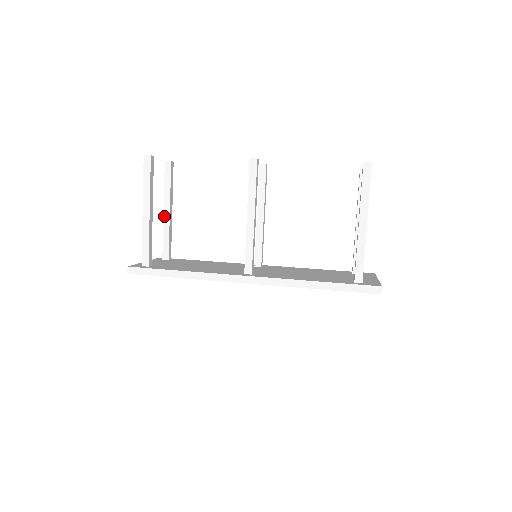
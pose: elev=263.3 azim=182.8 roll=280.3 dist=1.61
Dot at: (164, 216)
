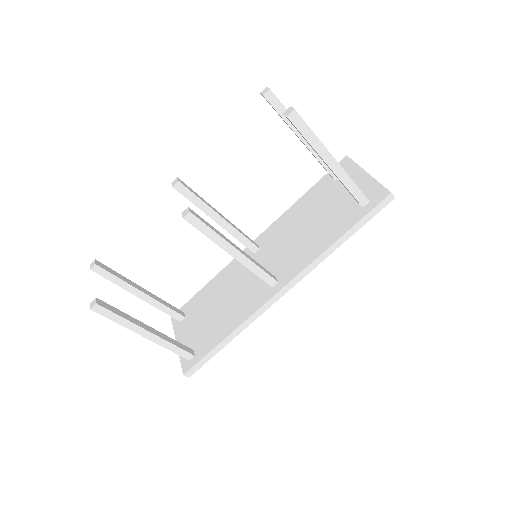
Dot at: (144, 300)
